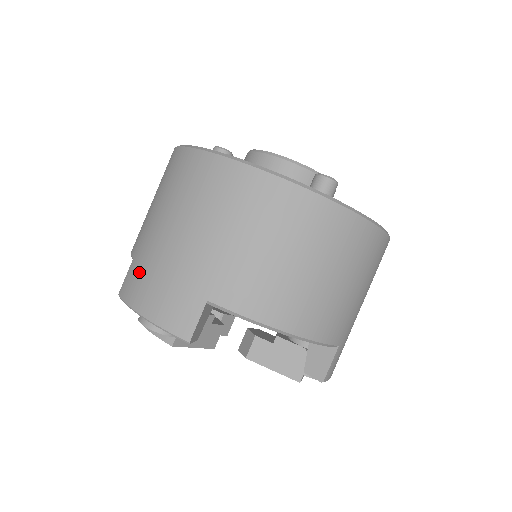
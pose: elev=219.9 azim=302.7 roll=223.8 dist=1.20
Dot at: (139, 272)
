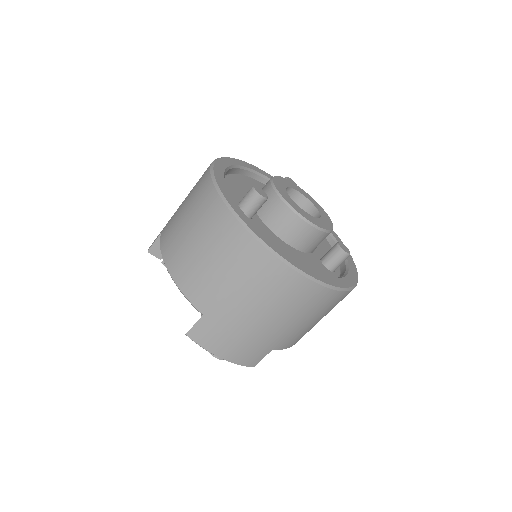
Dot at: (217, 332)
